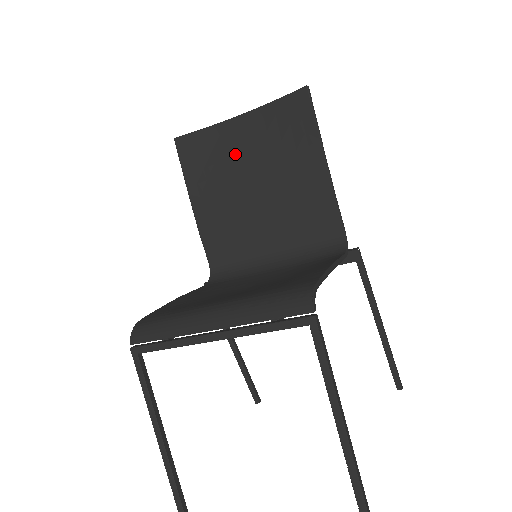
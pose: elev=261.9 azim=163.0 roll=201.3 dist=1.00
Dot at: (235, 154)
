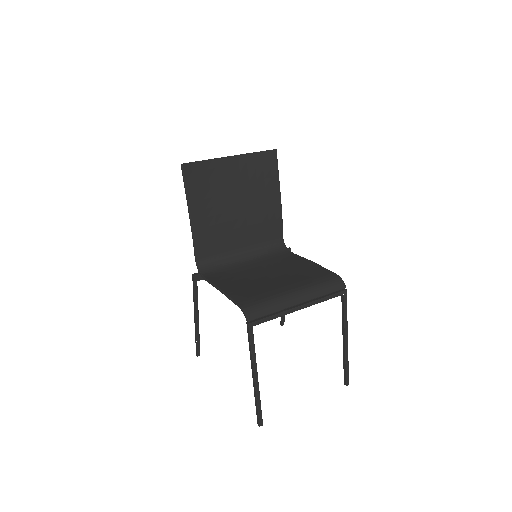
Dot at: (225, 183)
